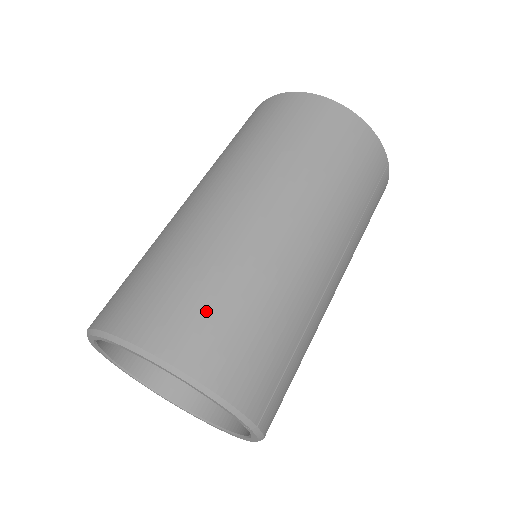
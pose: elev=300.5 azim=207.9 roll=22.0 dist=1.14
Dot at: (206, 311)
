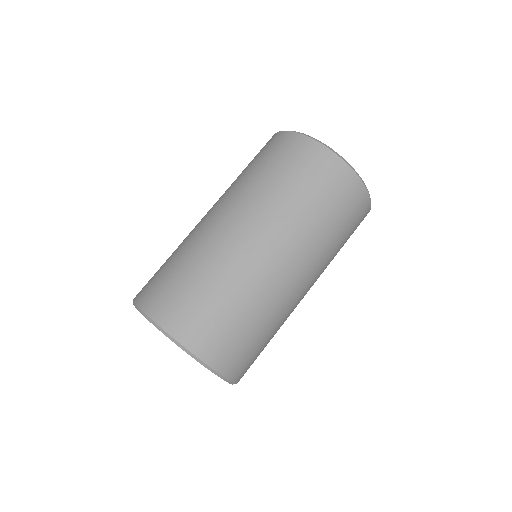
Dot at: (248, 347)
